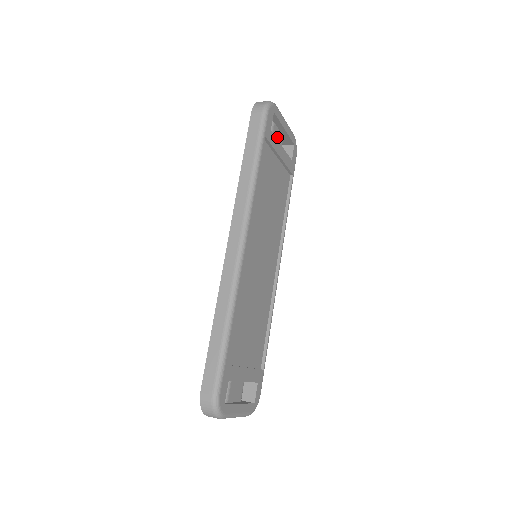
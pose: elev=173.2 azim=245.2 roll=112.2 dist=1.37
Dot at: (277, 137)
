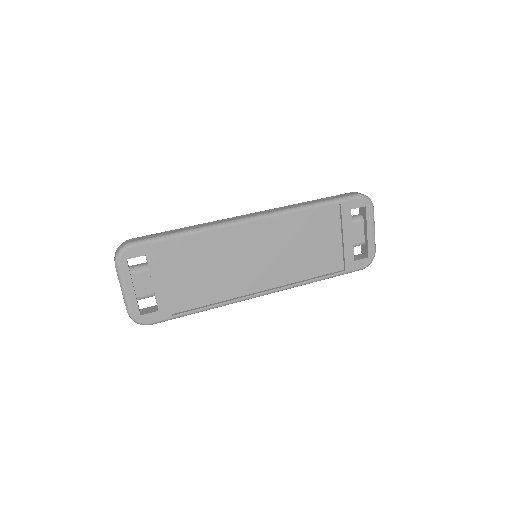
Dot at: (357, 232)
